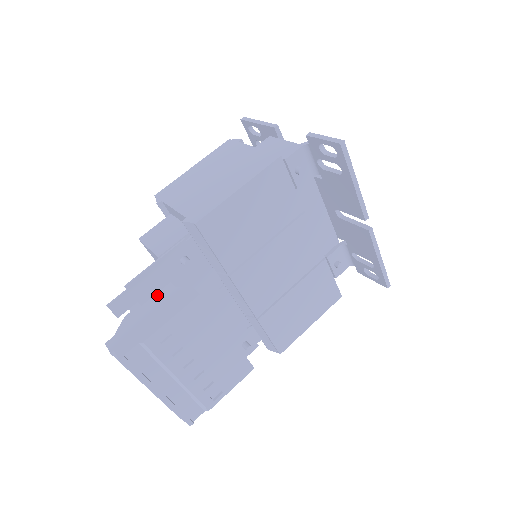
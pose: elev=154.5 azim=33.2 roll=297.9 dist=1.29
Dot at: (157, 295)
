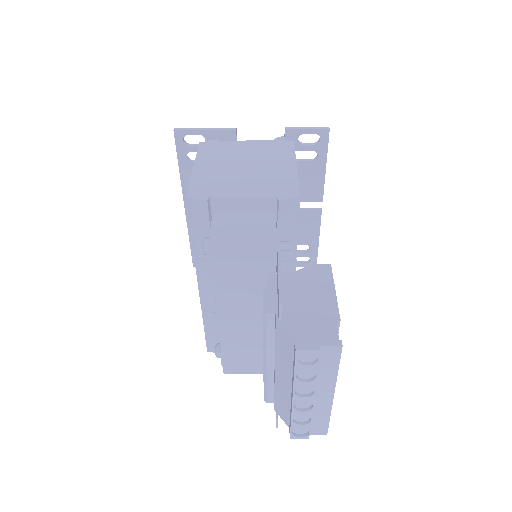
Dot at: (284, 287)
